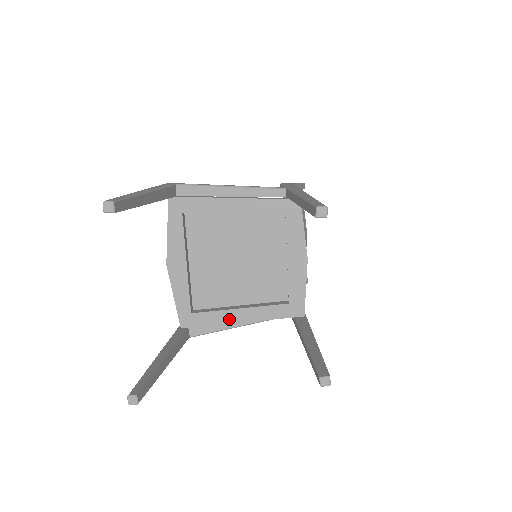
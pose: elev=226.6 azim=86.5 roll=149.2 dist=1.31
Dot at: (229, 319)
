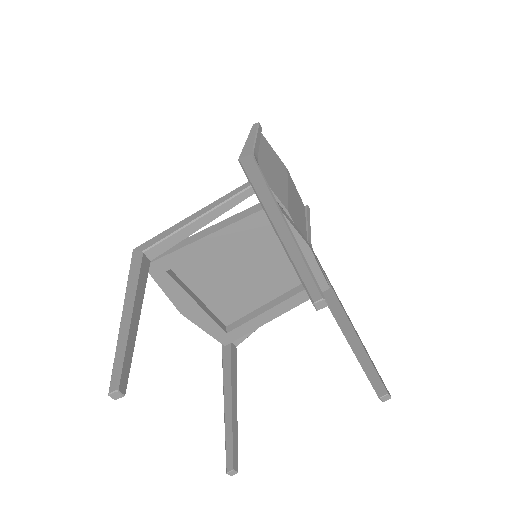
Dot at: (263, 321)
